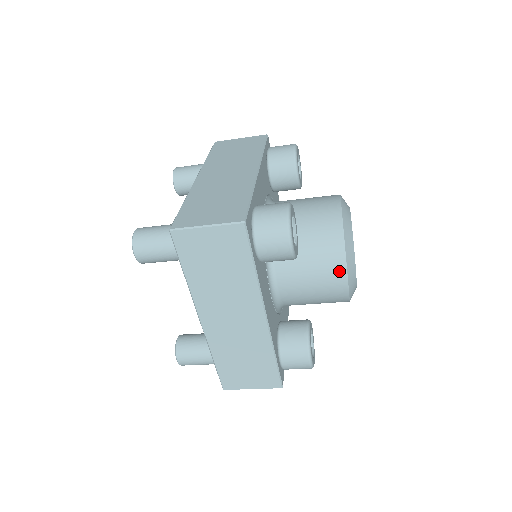
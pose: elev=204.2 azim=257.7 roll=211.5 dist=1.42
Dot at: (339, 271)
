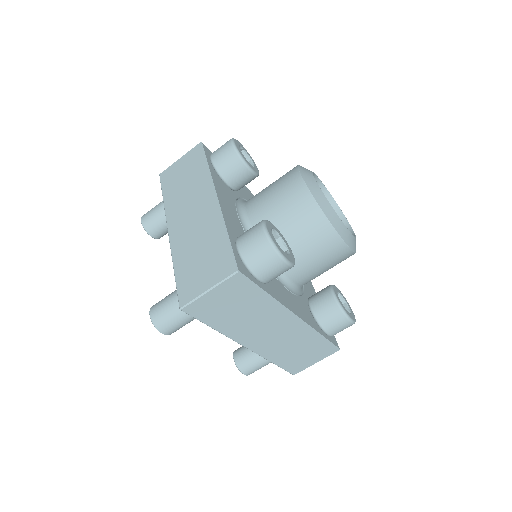
Dot at: (293, 176)
